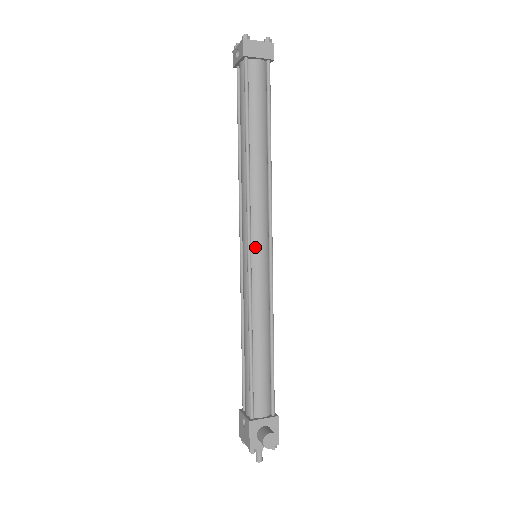
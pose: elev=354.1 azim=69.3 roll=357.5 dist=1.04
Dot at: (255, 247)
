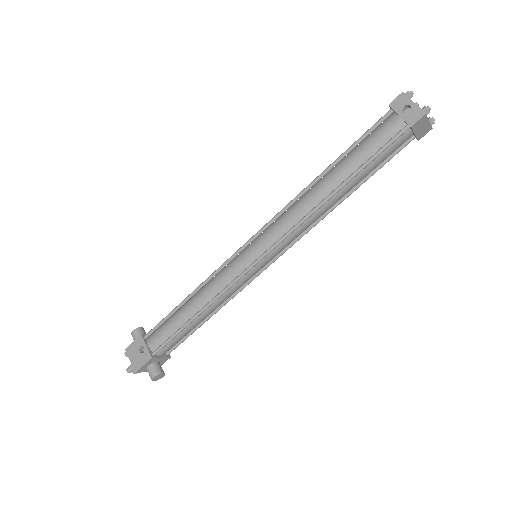
Dot at: (266, 258)
